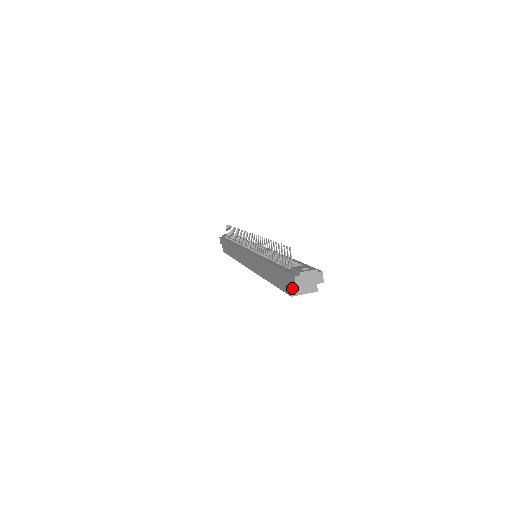
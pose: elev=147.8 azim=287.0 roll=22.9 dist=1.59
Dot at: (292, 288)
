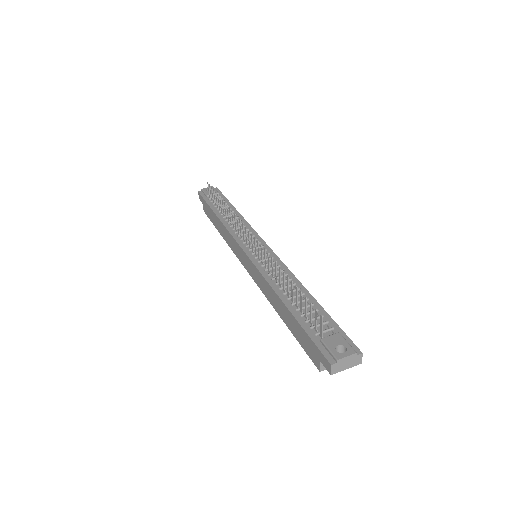
Dot at: (322, 364)
